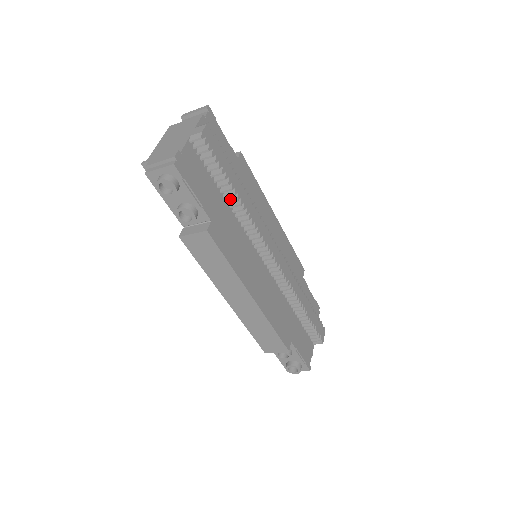
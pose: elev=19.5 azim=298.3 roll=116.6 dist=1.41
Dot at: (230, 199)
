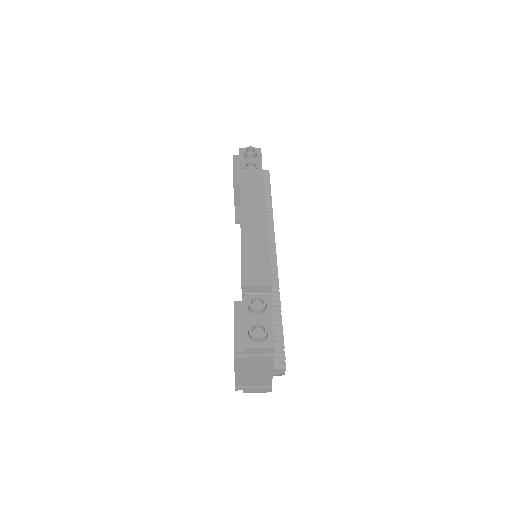
Dot at: occluded
